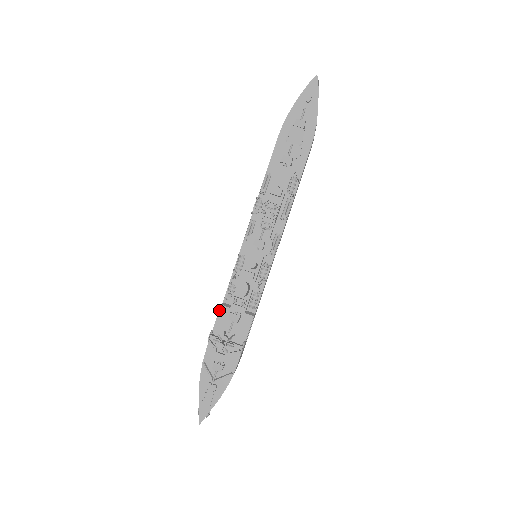
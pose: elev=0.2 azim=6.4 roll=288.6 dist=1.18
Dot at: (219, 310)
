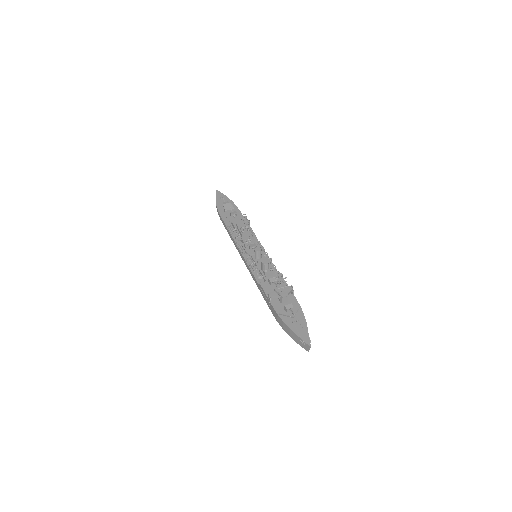
Dot at: (261, 286)
